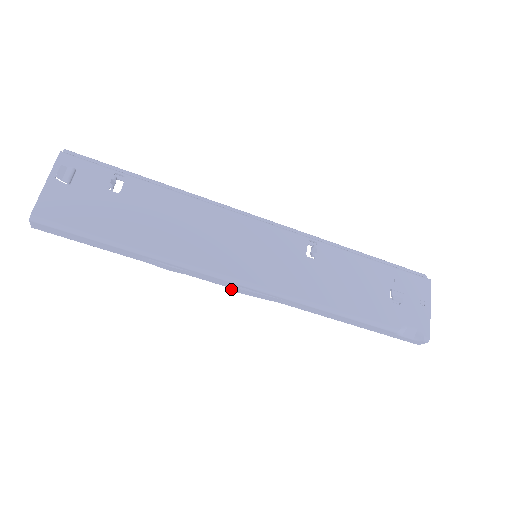
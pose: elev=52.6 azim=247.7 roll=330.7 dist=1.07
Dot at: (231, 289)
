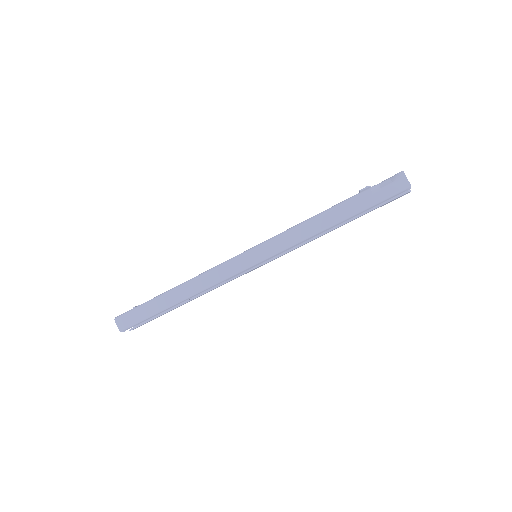
Dot at: (240, 269)
